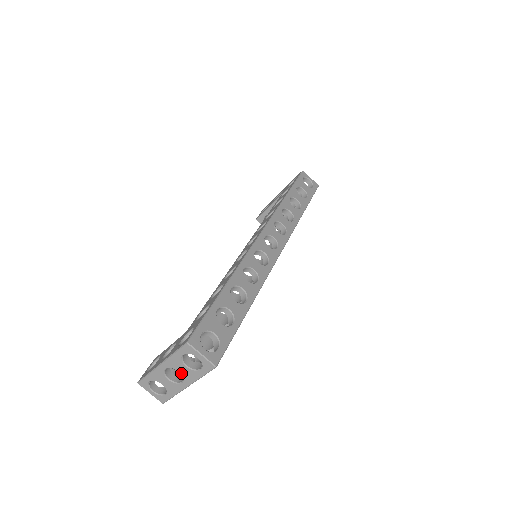
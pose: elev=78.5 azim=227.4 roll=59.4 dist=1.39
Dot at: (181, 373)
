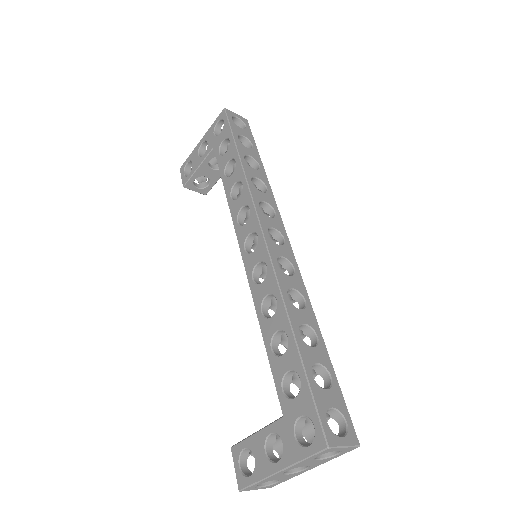
Dot at: (308, 466)
